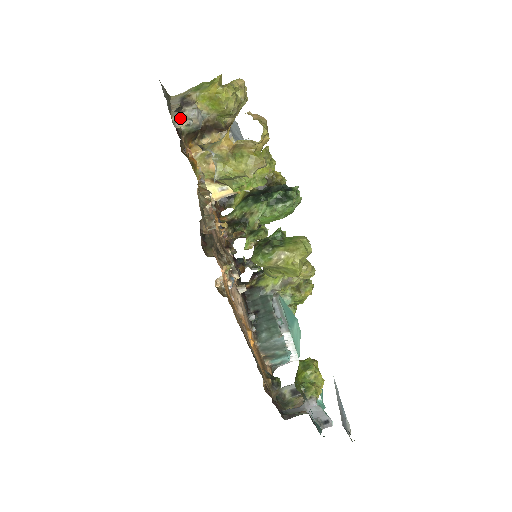
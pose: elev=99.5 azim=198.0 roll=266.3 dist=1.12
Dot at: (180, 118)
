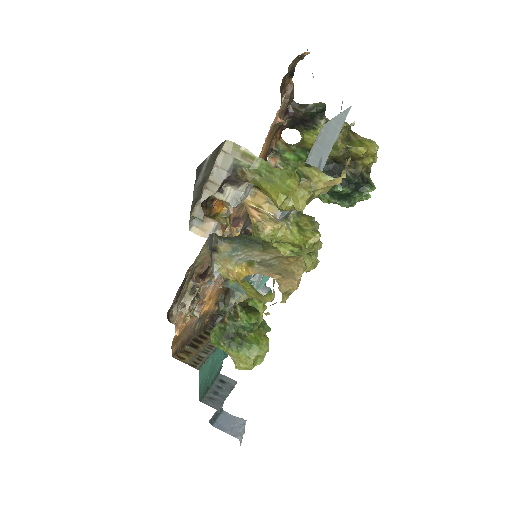
Dot at: (202, 221)
